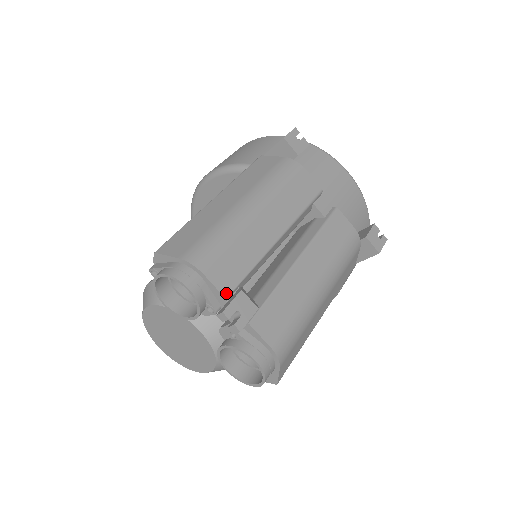
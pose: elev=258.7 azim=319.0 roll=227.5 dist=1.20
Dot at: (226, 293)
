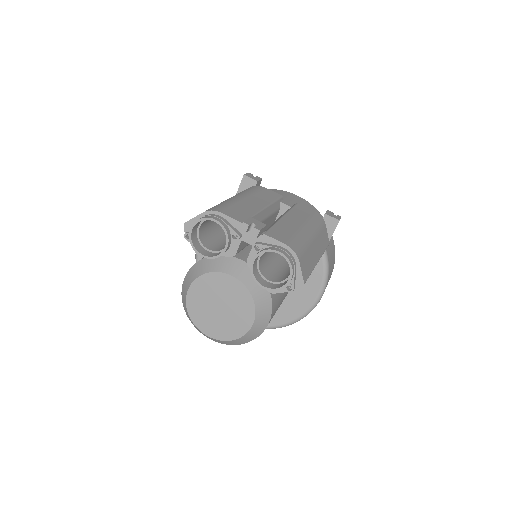
Dot at: (241, 221)
